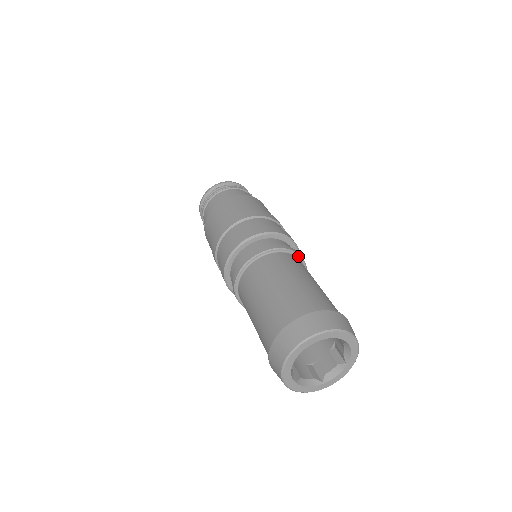
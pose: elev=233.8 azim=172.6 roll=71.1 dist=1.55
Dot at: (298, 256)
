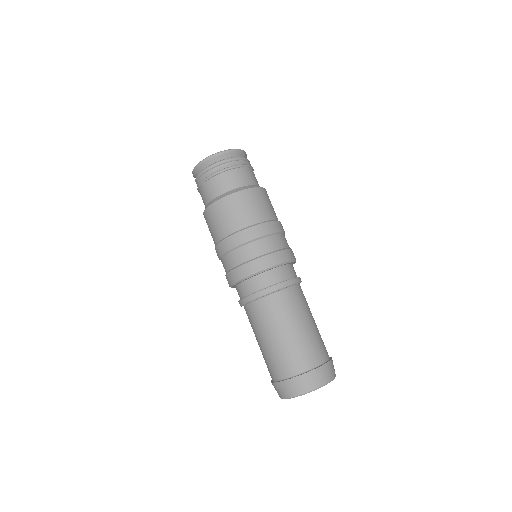
Dot at: occluded
